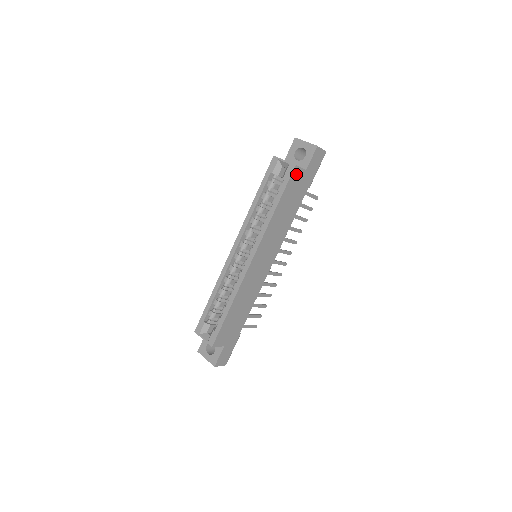
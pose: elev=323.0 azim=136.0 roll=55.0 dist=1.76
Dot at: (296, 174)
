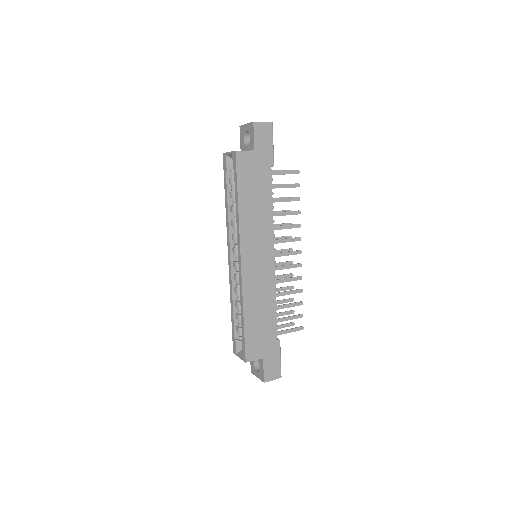
Dot at: (243, 159)
